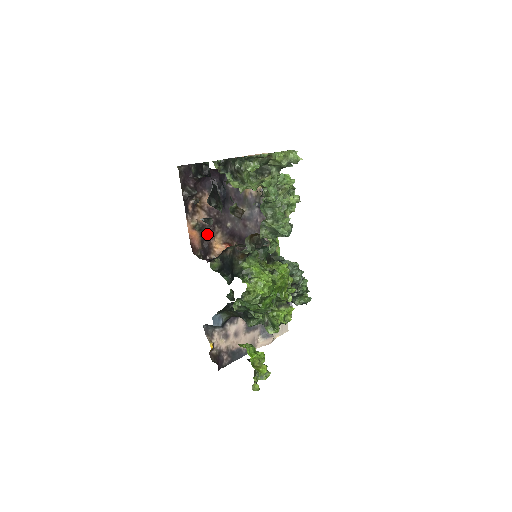
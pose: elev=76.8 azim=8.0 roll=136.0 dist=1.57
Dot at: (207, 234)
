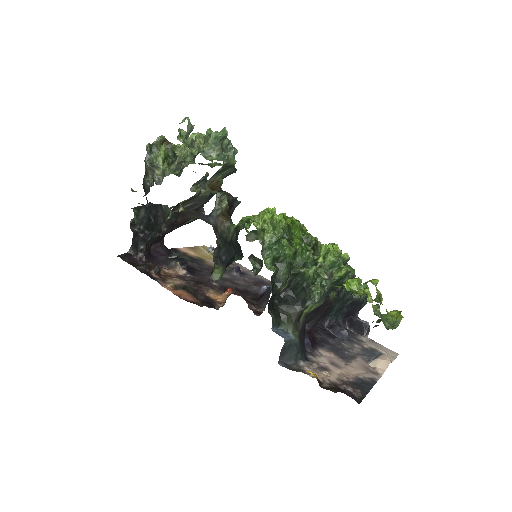
Dot at: (196, 291)
